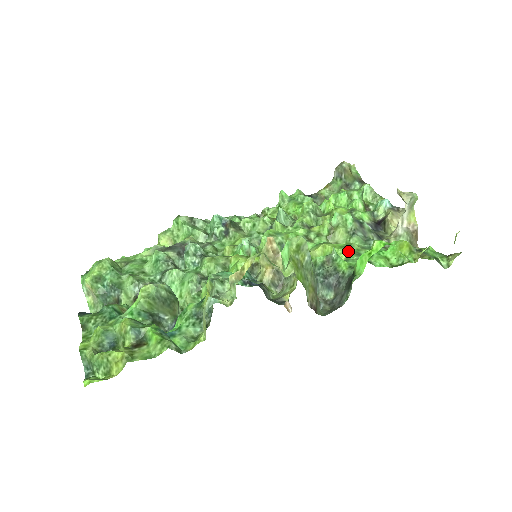
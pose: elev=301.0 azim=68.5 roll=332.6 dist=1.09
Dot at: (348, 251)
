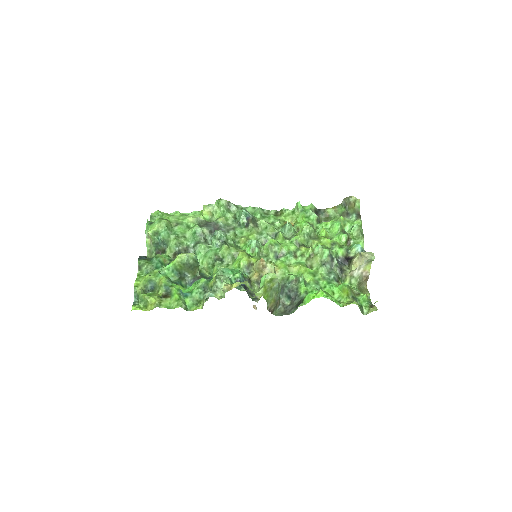
Dot at: (312, 278)
